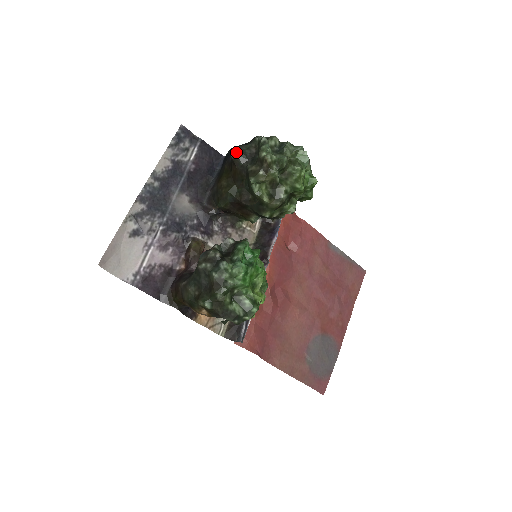
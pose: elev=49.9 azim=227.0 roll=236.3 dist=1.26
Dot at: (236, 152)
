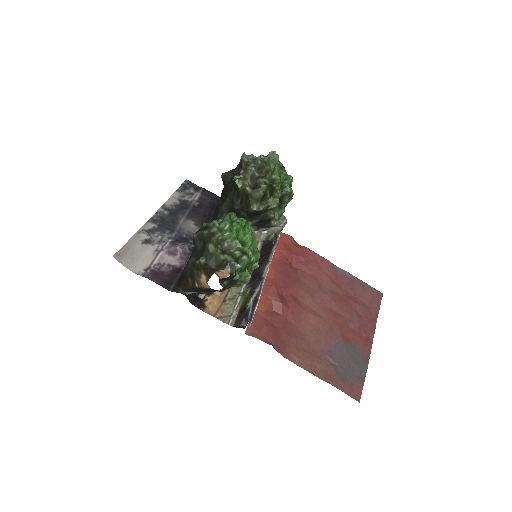
Dot at: (224, 173)
